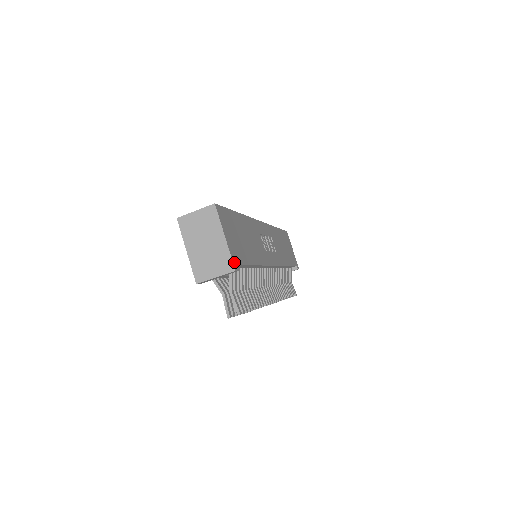
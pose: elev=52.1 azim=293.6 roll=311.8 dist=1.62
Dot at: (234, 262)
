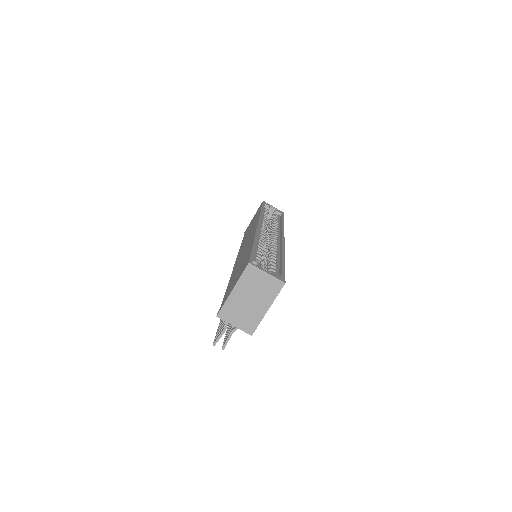
Dot at: (256, 327)
